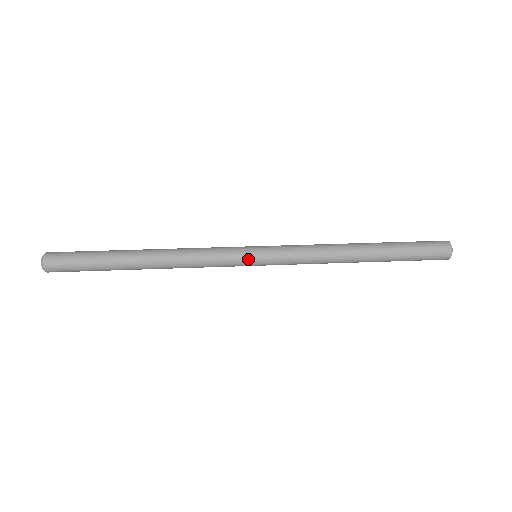
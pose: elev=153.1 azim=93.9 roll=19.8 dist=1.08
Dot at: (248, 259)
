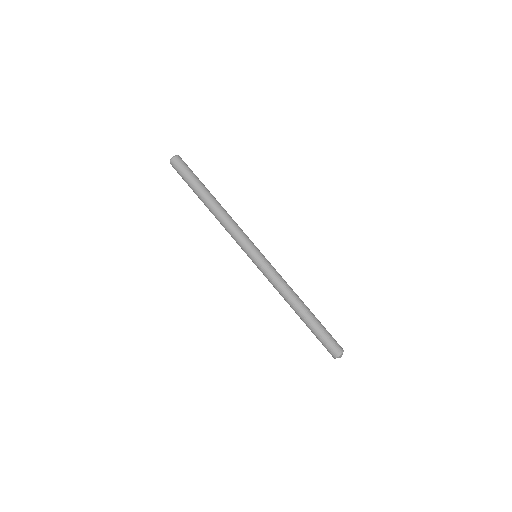
Dot at: (248, 256)
